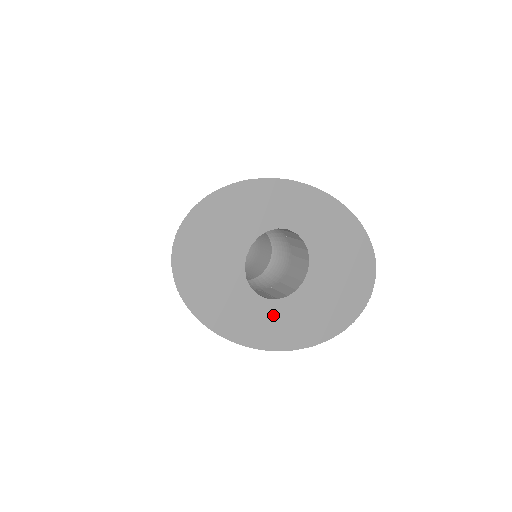
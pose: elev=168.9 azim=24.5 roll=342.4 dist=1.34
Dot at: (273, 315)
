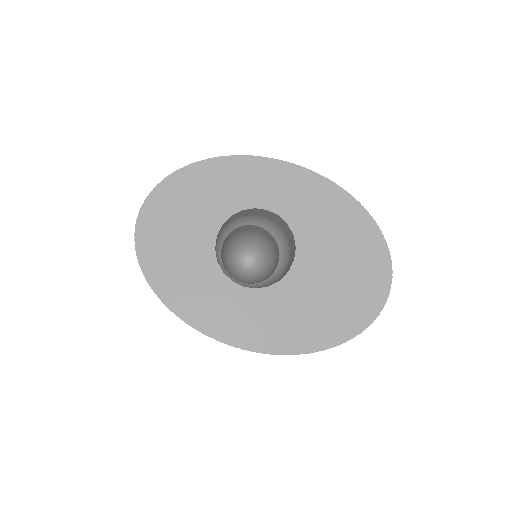
Dot at: (251, 307)
